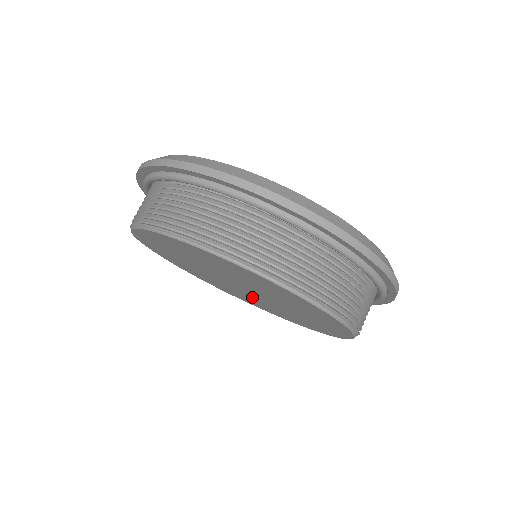
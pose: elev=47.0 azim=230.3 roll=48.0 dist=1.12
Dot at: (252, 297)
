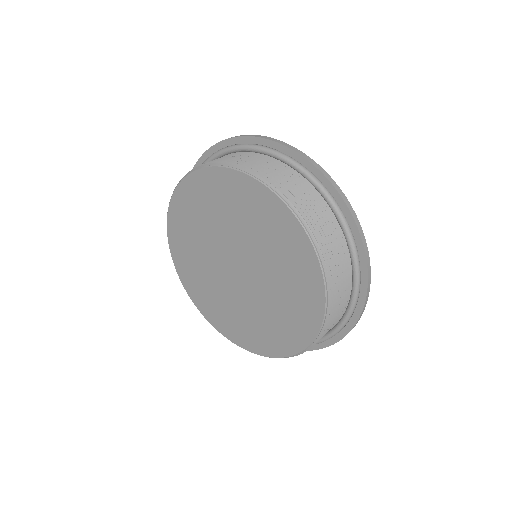
Dot at: (219, 279)
